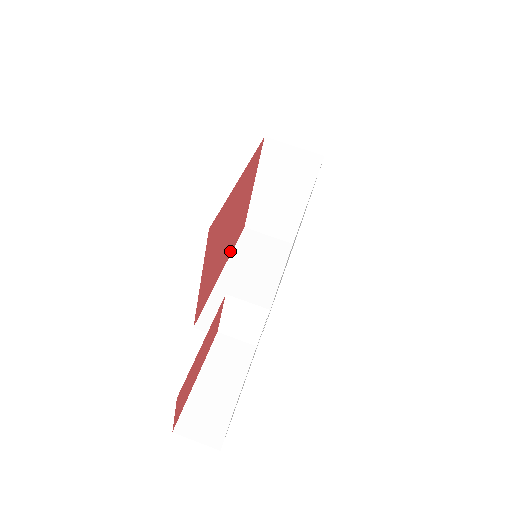
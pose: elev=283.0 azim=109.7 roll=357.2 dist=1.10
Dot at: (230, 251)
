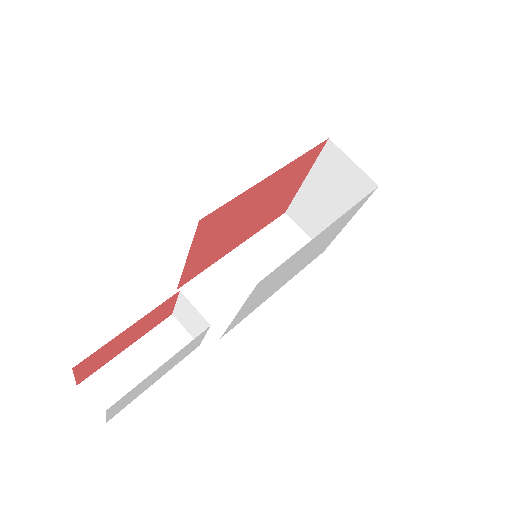
Dot at: (254, 232)
